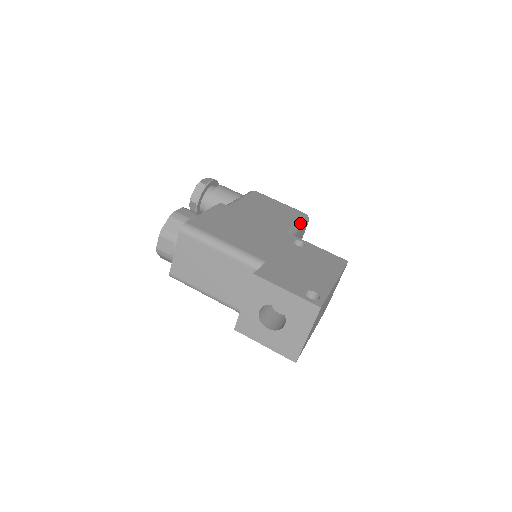
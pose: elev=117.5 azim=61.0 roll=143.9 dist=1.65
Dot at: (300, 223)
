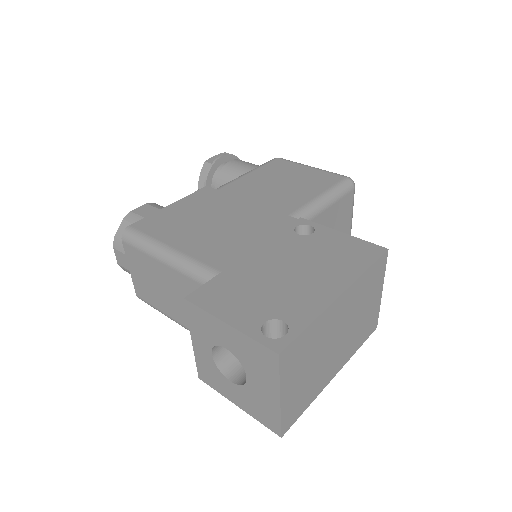
Dot at: (330, 194)
